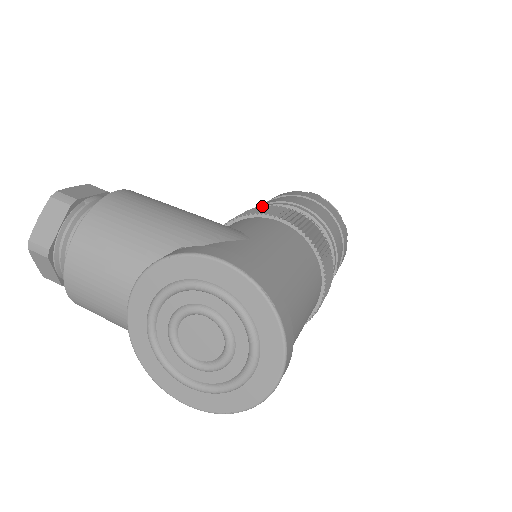
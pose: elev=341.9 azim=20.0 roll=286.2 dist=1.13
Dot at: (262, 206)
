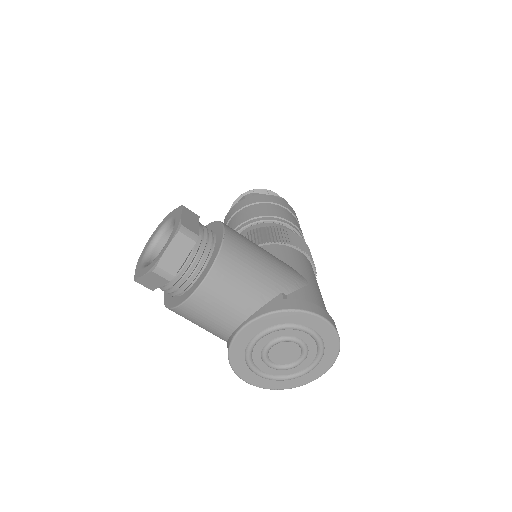
Dot at: (280, 229)
